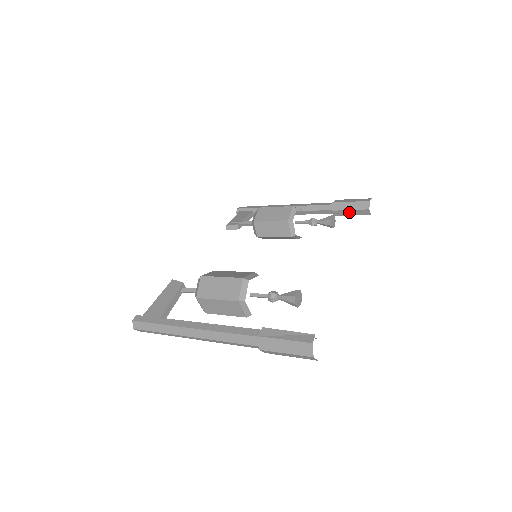
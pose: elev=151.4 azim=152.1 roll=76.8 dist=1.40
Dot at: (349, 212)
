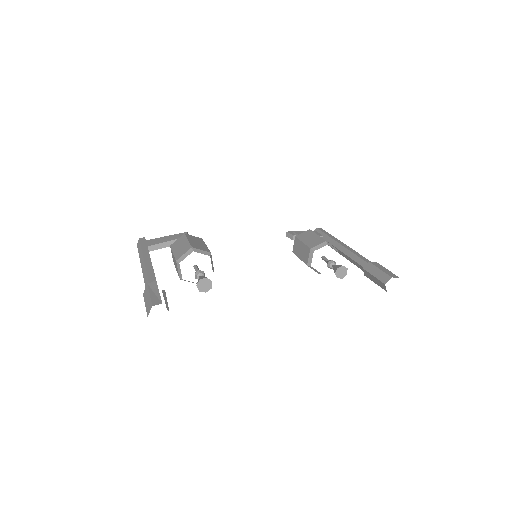
Dot at: (373, 278)
